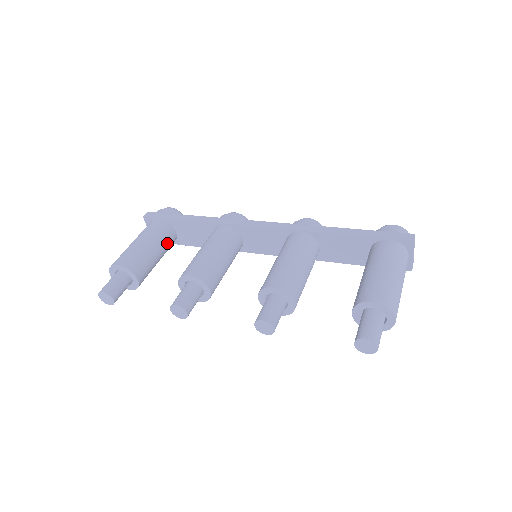
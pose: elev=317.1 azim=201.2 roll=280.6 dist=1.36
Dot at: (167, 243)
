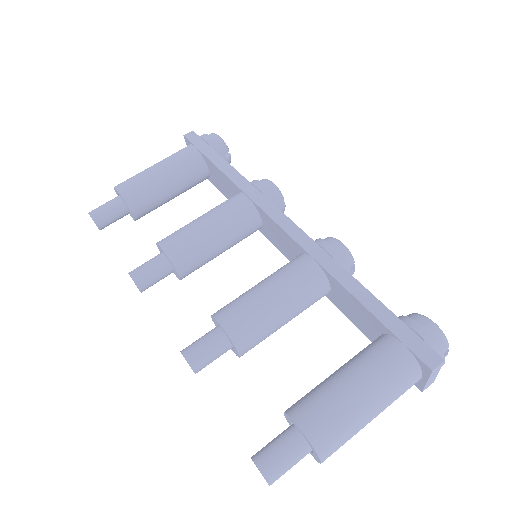
Dot at: (191, 181)
